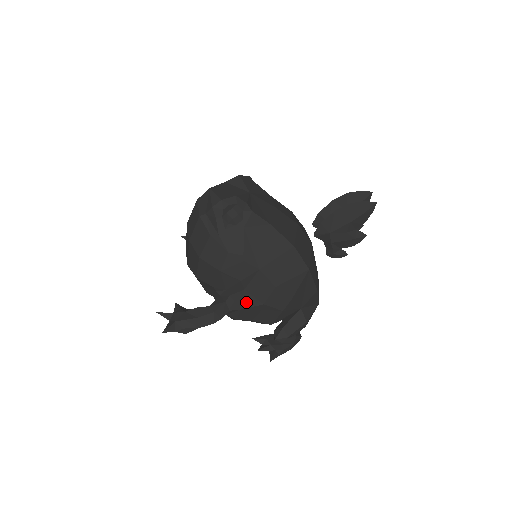
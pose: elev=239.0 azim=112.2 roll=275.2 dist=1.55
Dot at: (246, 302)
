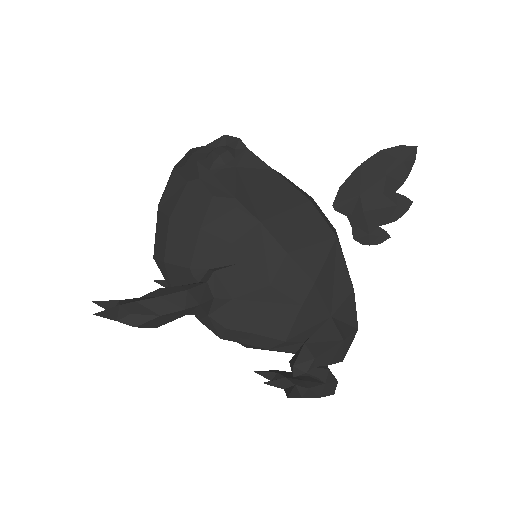
Dot at: (241, 285)
